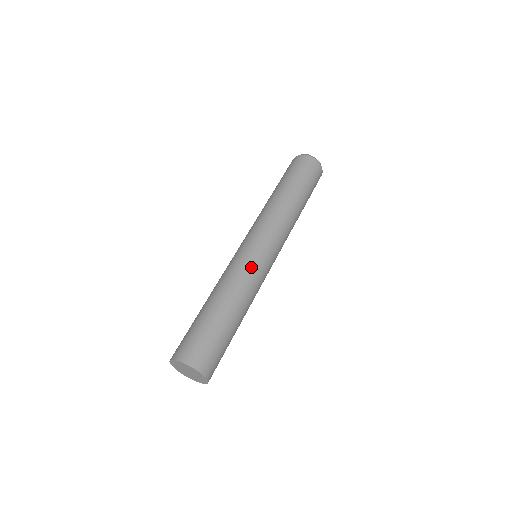
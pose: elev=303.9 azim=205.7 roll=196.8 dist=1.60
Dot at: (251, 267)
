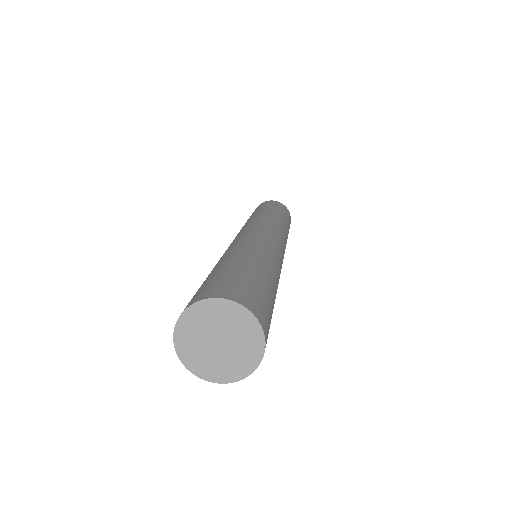
Dot at: (237, 240)
